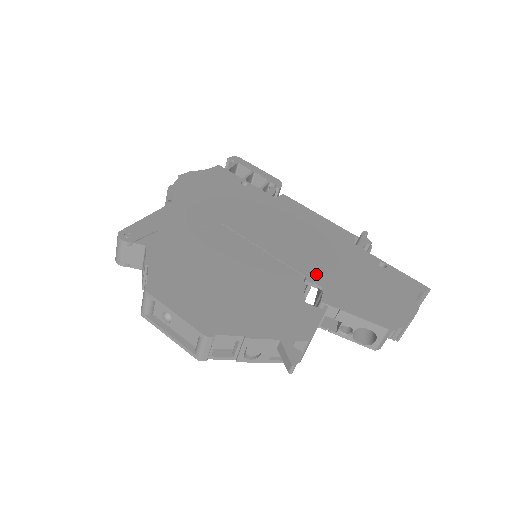
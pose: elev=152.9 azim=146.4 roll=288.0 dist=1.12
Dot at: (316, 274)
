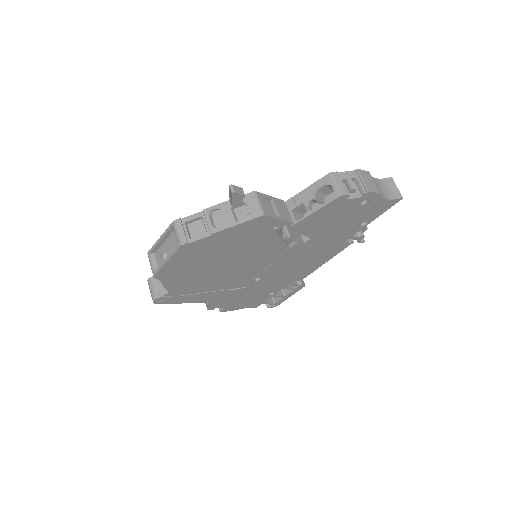
Dot at: occluded
